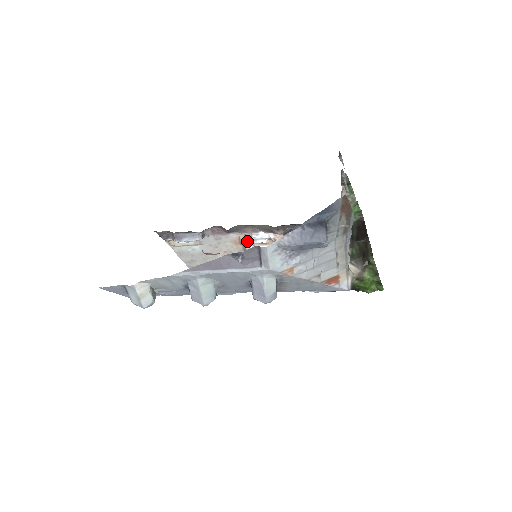
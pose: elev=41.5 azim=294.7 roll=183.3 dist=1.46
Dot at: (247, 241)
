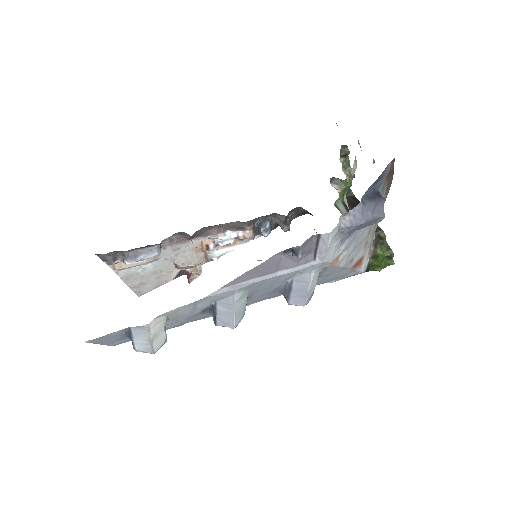
Dot at: (212, 245)
